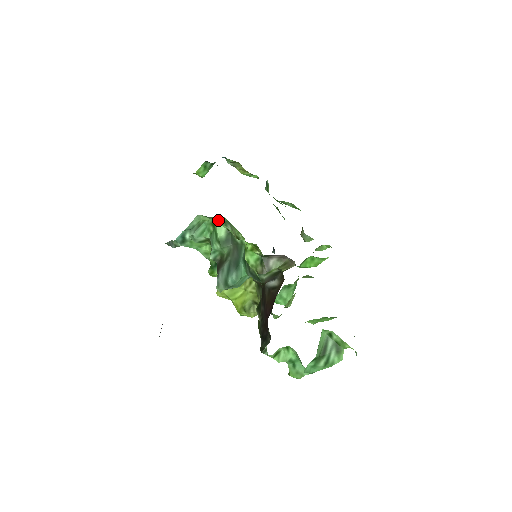
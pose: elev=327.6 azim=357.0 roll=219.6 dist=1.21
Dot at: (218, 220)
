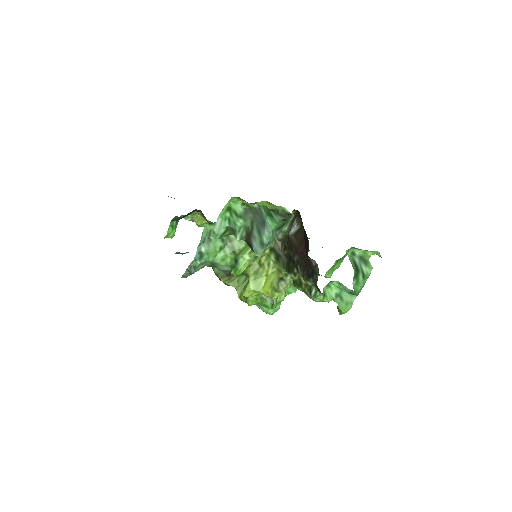
Dot at: (233, 199)
